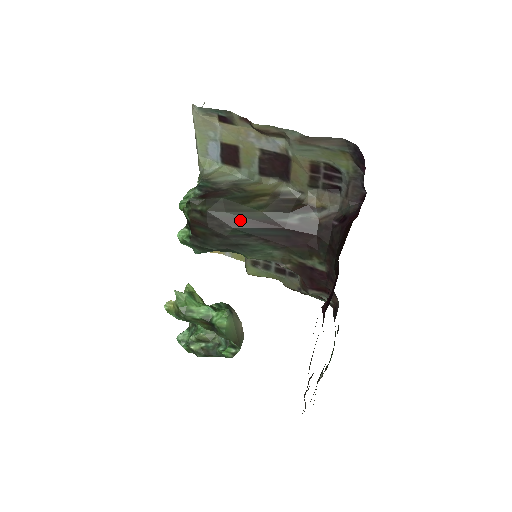
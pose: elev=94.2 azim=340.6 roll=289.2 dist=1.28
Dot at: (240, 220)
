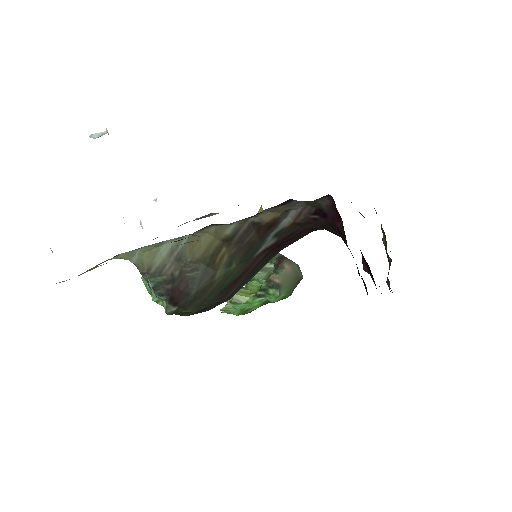
Dot at: (227, 289)
